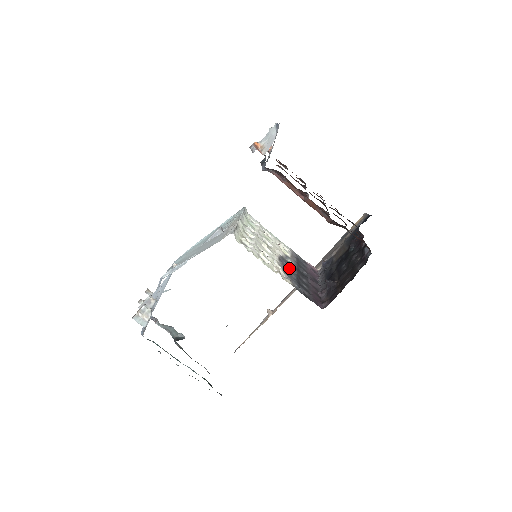
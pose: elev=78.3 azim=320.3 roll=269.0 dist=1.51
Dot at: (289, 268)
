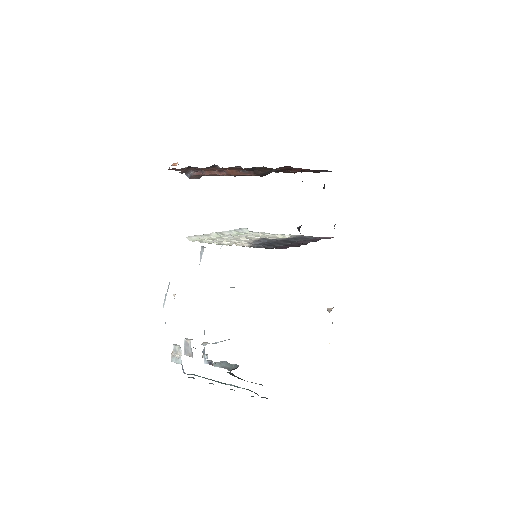
Dot at: occluded
